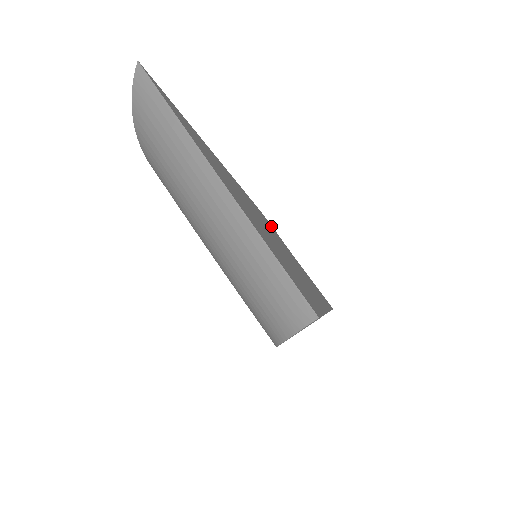
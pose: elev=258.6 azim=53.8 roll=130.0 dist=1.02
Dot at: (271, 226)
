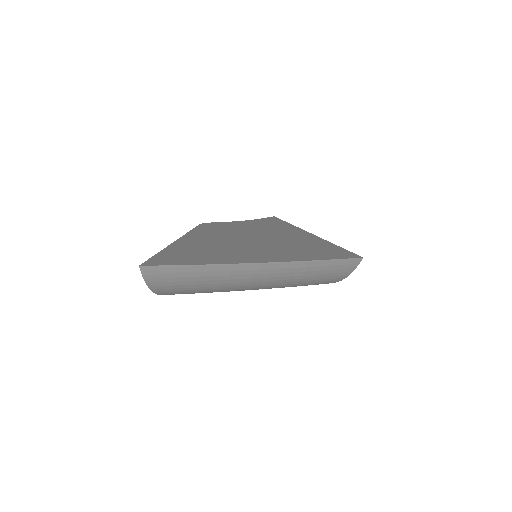
Dot at: (215, 224)
